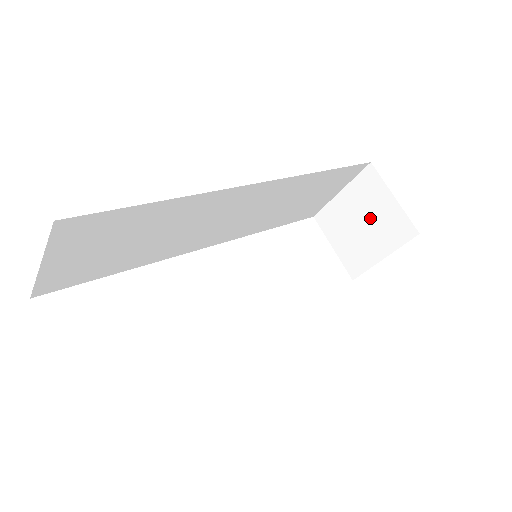
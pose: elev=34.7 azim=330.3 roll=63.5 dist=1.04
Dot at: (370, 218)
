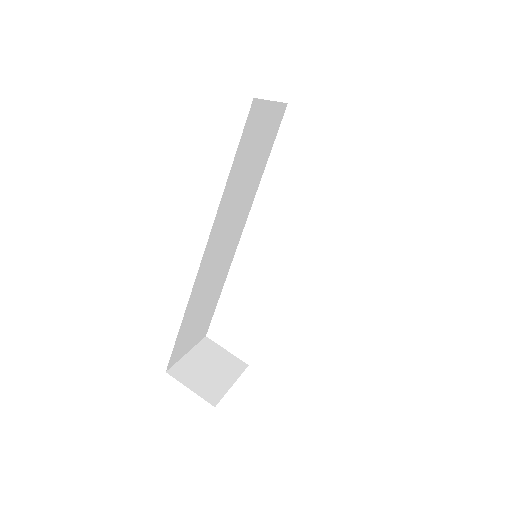
Dot at: occluded
